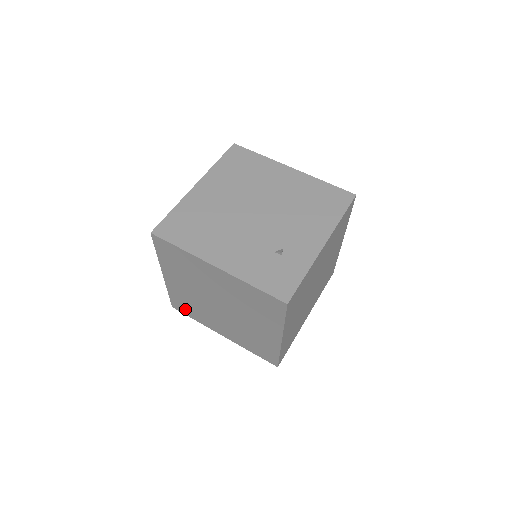
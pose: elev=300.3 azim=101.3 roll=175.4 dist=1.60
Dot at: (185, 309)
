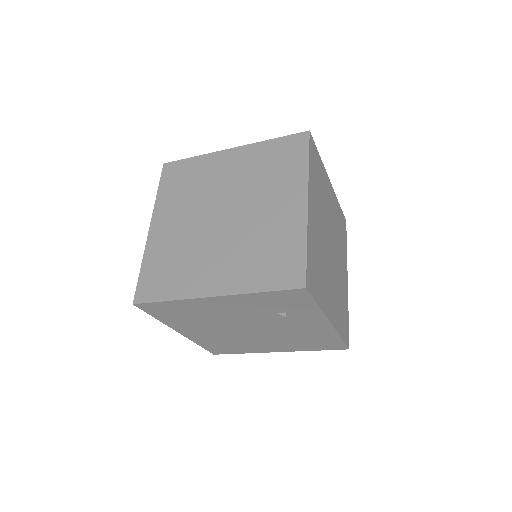
Dot at: (158, 284)
